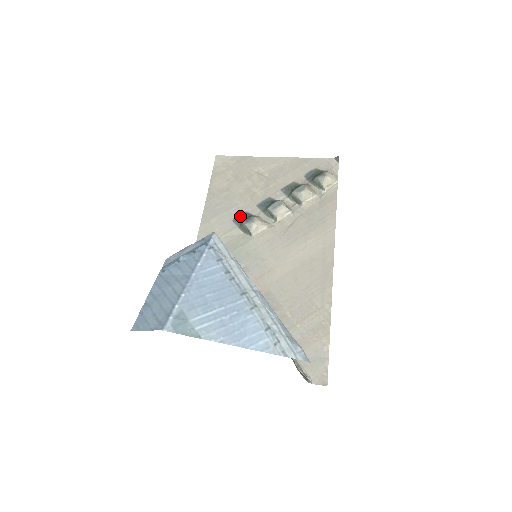
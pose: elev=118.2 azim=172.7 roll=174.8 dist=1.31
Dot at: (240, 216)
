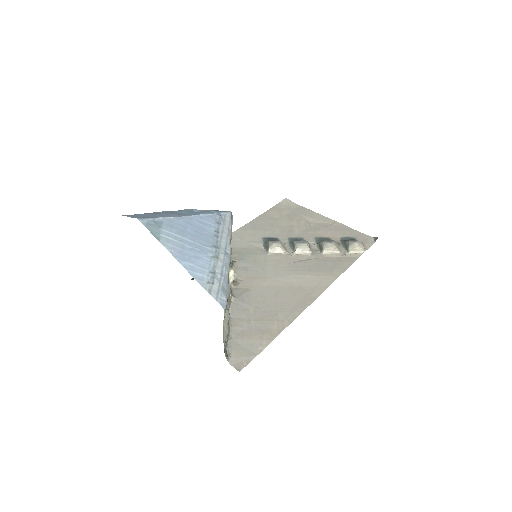
Dot at: (271, 238)
